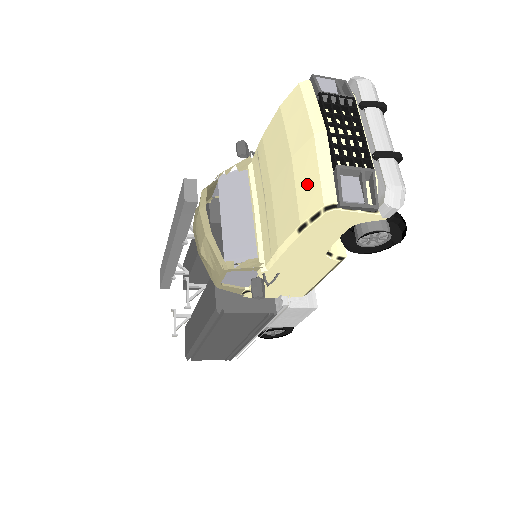
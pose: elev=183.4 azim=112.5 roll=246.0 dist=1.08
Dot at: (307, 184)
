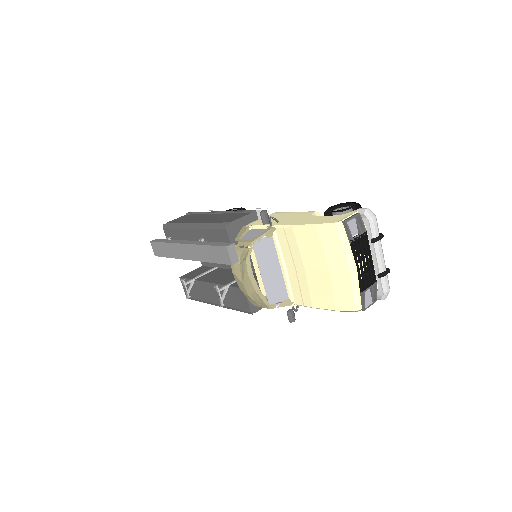
Dot at: (343, 294)
